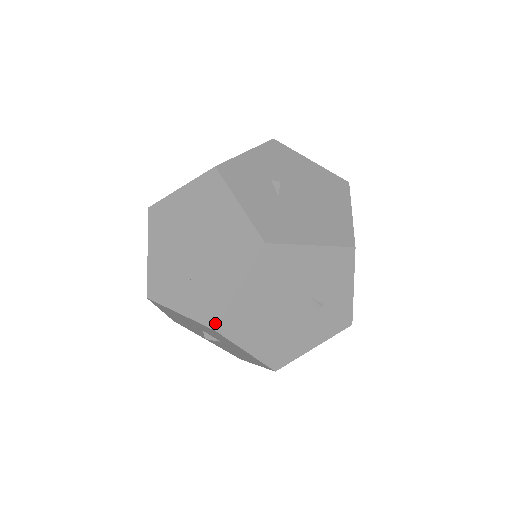
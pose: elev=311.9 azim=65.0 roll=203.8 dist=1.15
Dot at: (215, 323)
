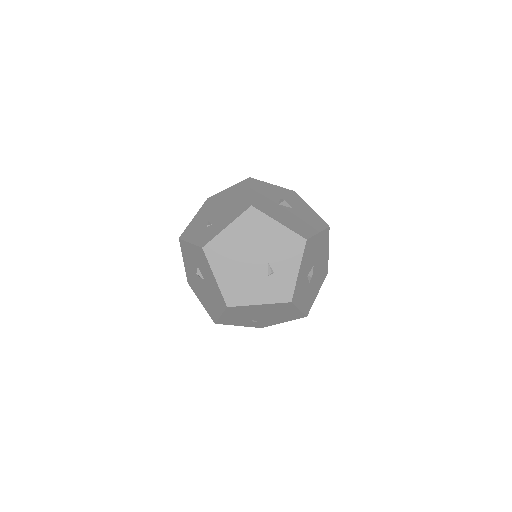
Dot at: (263, 327)
